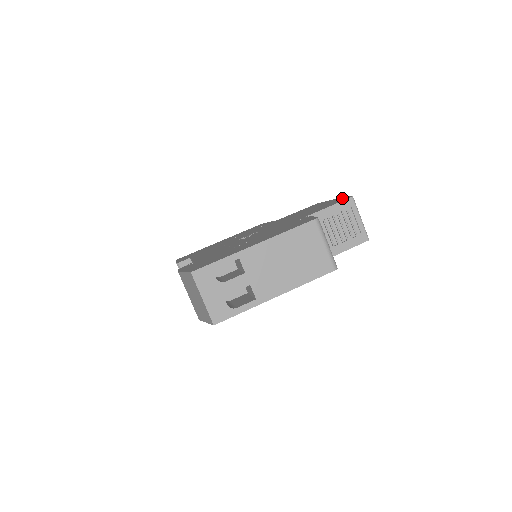
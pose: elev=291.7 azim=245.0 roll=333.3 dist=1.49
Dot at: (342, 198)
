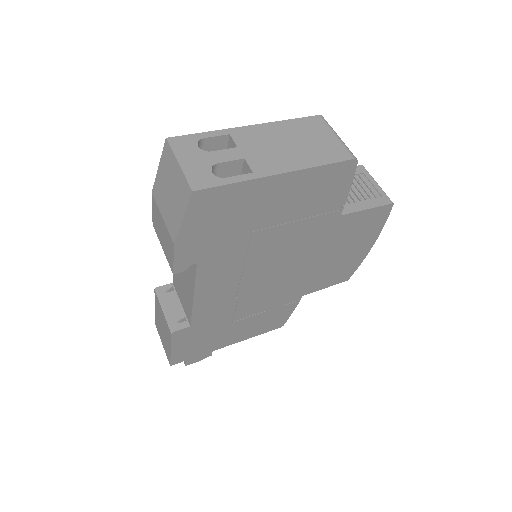
Dot at: occluded
